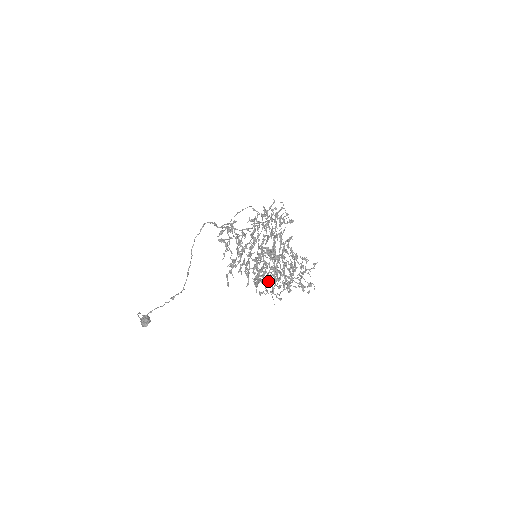
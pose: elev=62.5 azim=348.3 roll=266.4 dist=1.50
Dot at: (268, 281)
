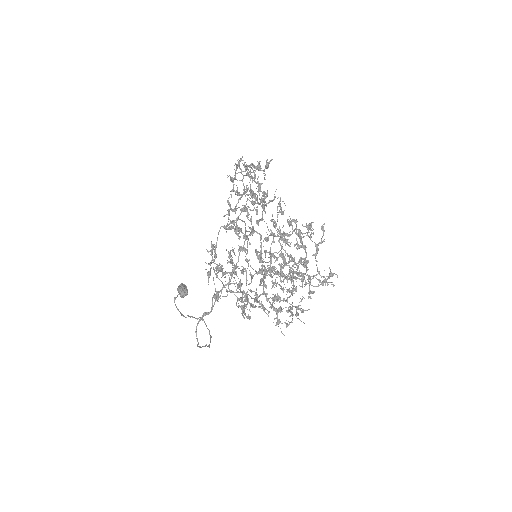
Dot at: (288, 309)
